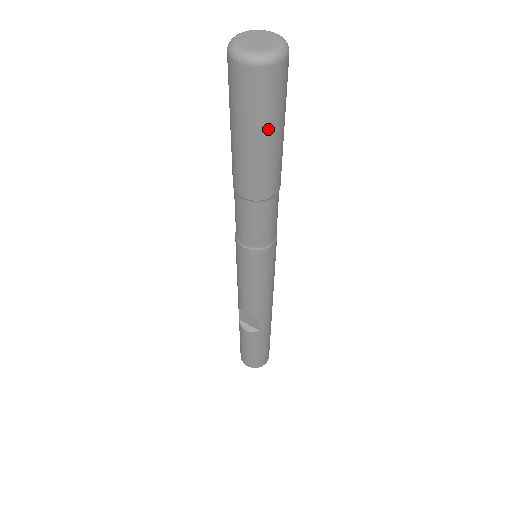
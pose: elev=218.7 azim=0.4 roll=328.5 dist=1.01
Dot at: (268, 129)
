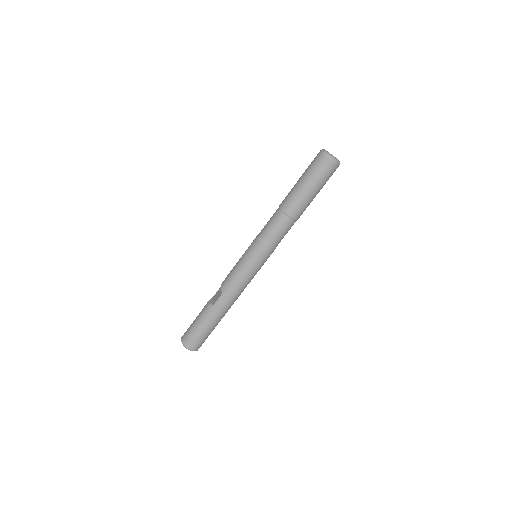
Dot at: (309, 180)
